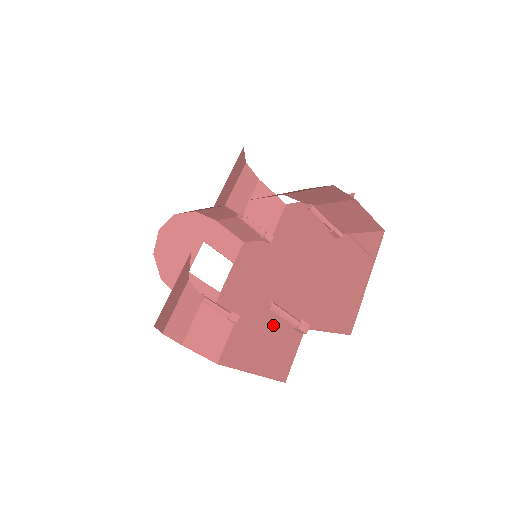
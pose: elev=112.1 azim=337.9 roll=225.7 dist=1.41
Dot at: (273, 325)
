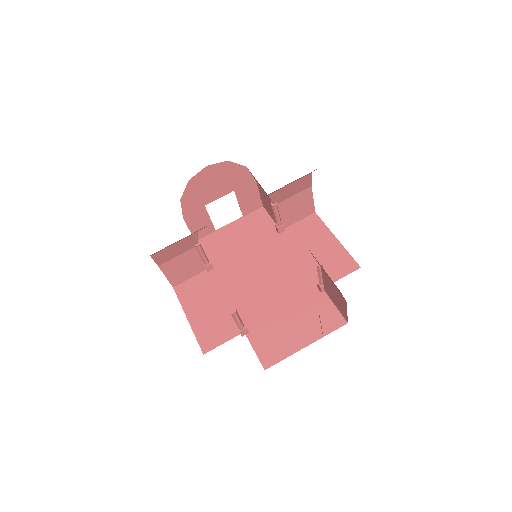
Dot at: (228, 304)
